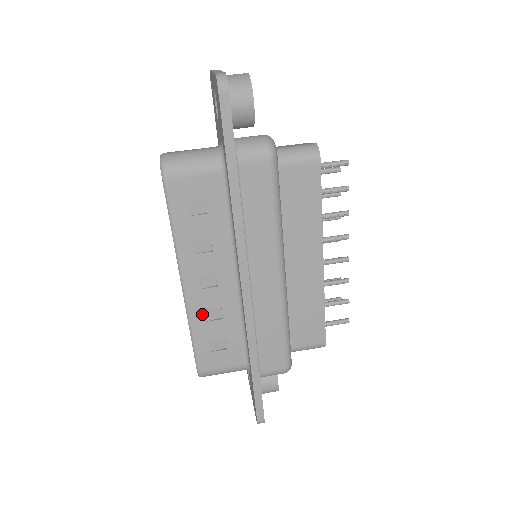
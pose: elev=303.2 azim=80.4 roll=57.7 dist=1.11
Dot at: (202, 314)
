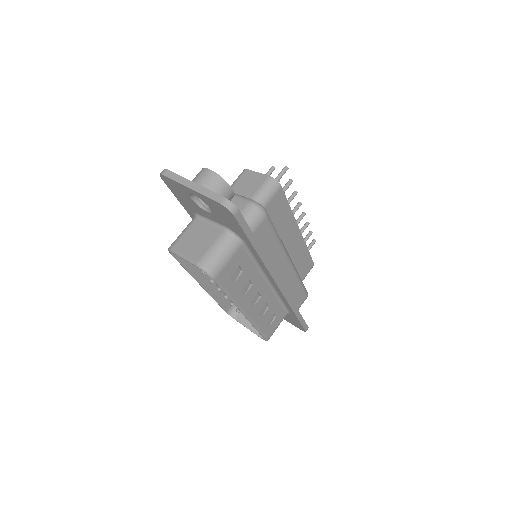
Dot at: (259, 316)
